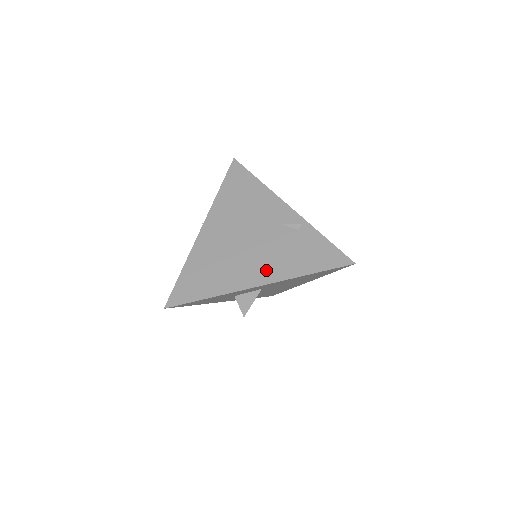
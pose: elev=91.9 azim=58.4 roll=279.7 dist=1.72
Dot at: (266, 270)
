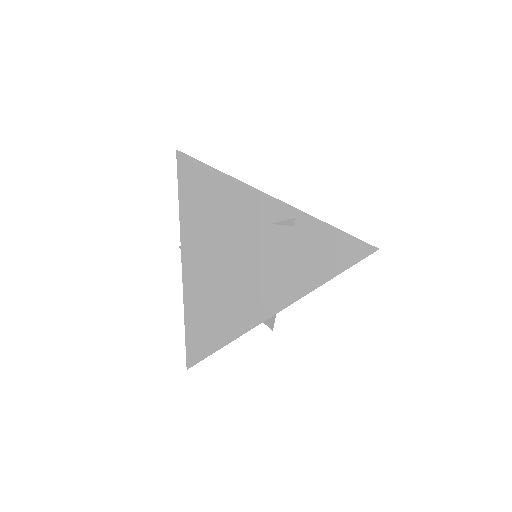
Dot at: (277, 291)
